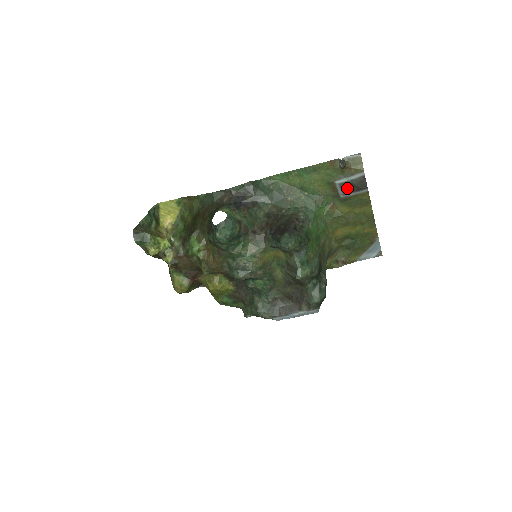
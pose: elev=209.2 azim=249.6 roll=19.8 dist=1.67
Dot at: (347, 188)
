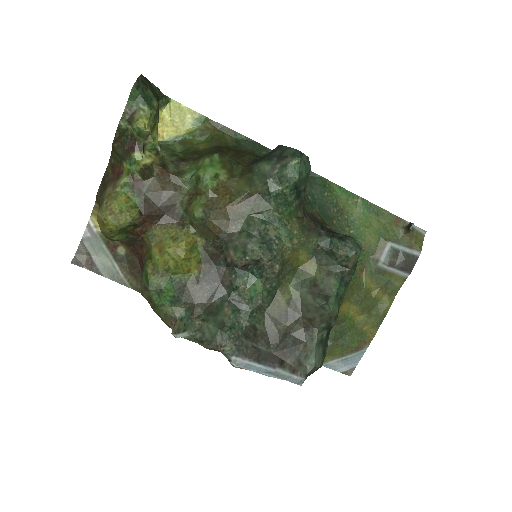
Dot at: (393, 258)
